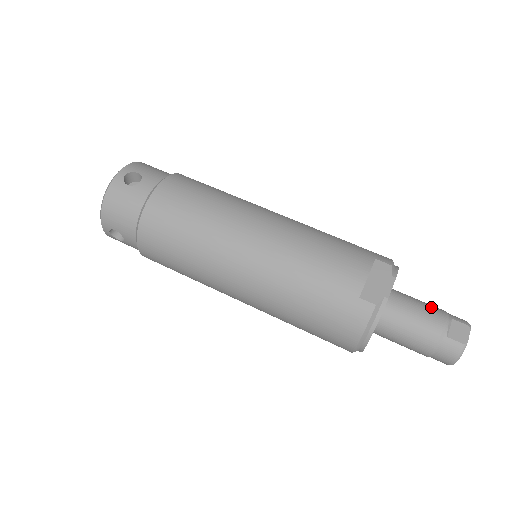
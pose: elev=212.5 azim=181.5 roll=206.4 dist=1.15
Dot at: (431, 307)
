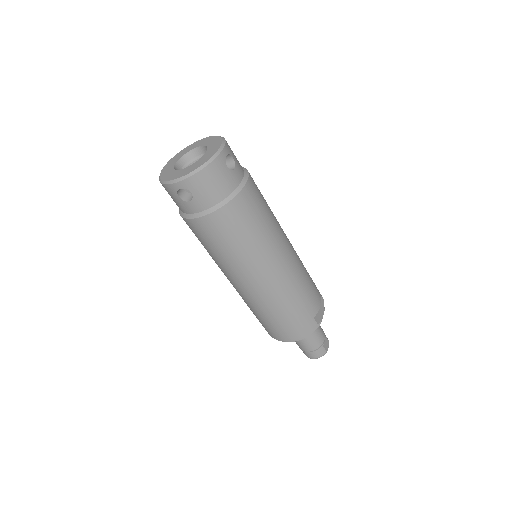
Dot at: occluded
